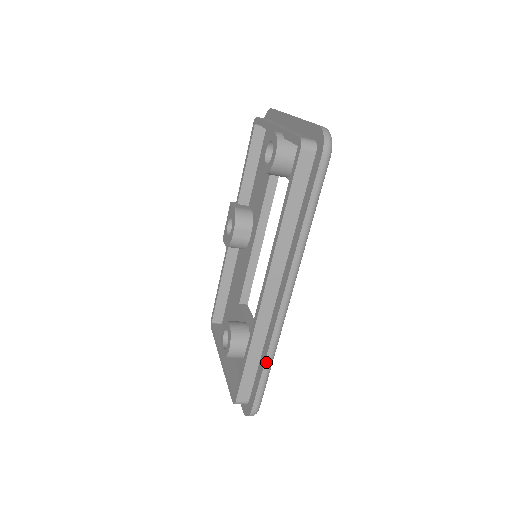
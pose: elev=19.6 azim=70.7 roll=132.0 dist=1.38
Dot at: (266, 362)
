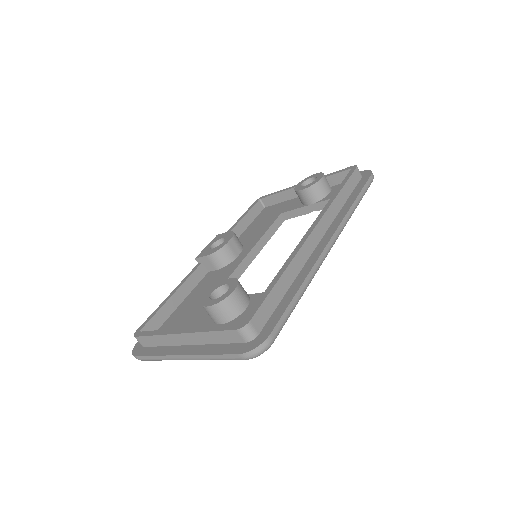
Dot at: (301, 287)
